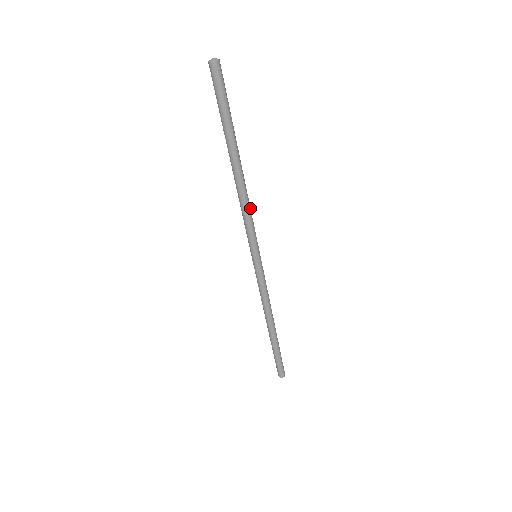
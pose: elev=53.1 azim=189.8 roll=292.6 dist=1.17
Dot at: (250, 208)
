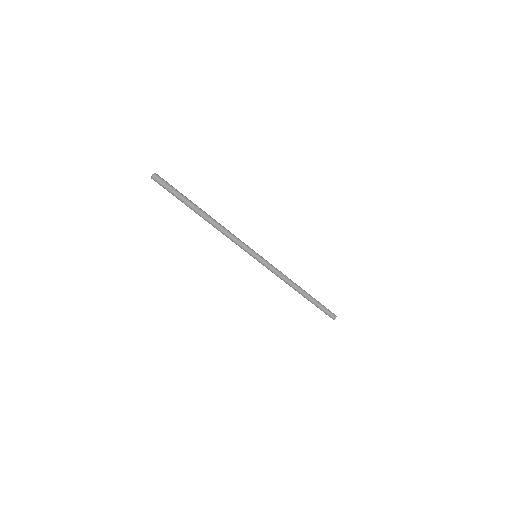
Dot at: (230, 232)
